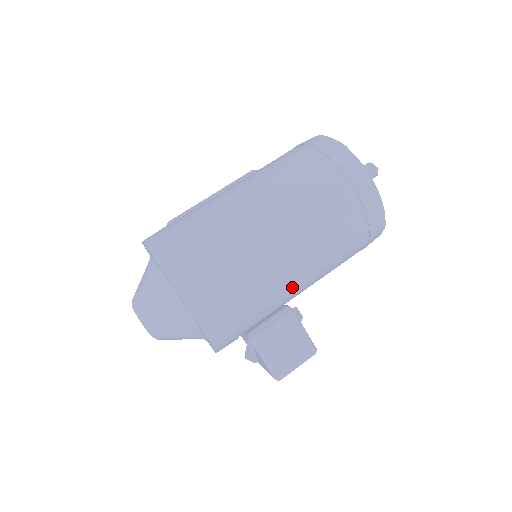
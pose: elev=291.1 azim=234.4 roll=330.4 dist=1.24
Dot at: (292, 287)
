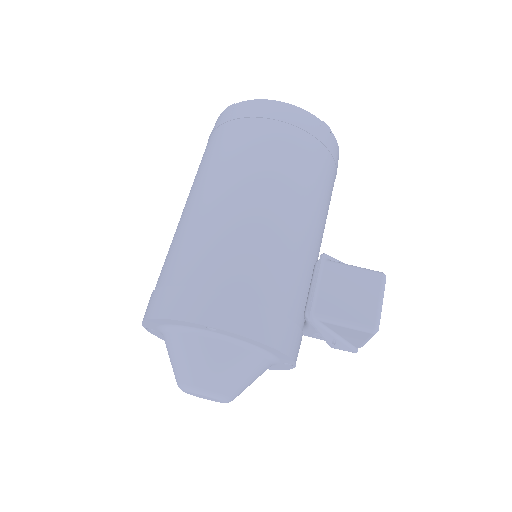
Dot at: (296, 235)
